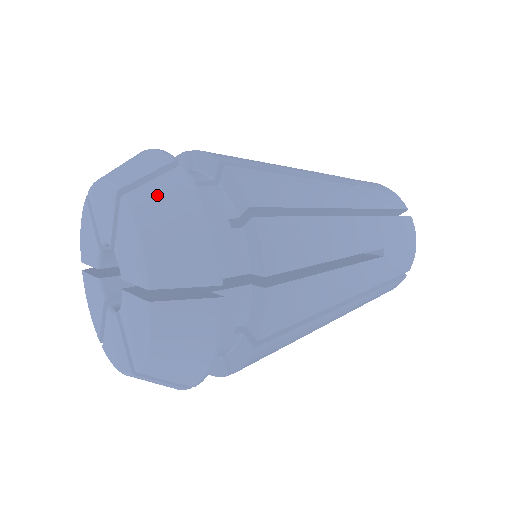
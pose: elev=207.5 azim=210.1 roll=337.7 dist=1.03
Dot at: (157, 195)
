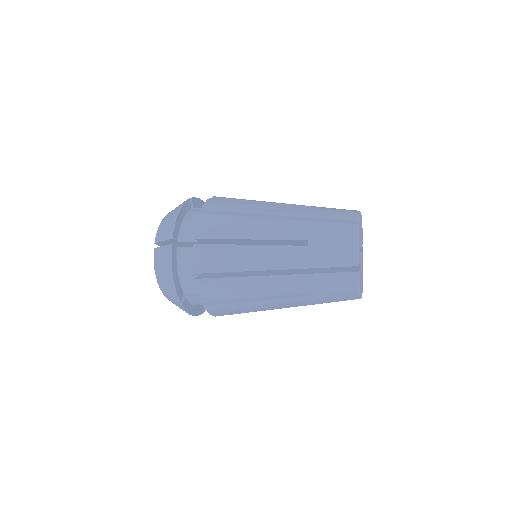
Dot at: (173, 210)
